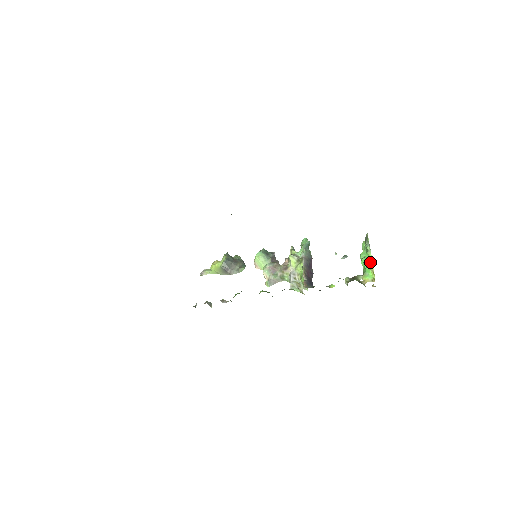
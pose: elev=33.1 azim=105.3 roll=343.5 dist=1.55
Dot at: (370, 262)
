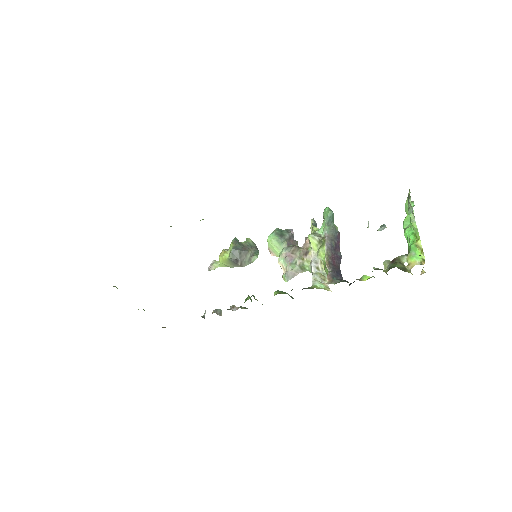
Dot at: (416, 235)
